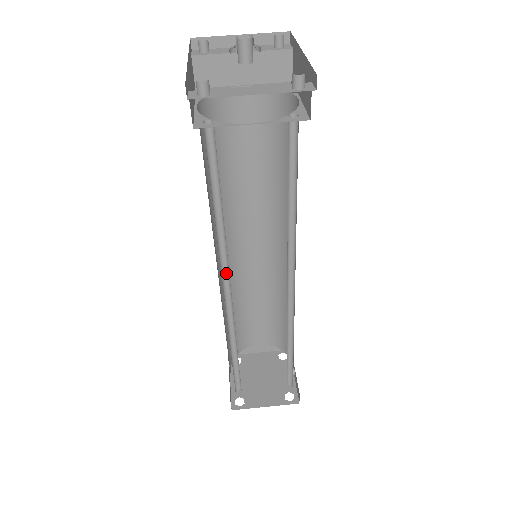
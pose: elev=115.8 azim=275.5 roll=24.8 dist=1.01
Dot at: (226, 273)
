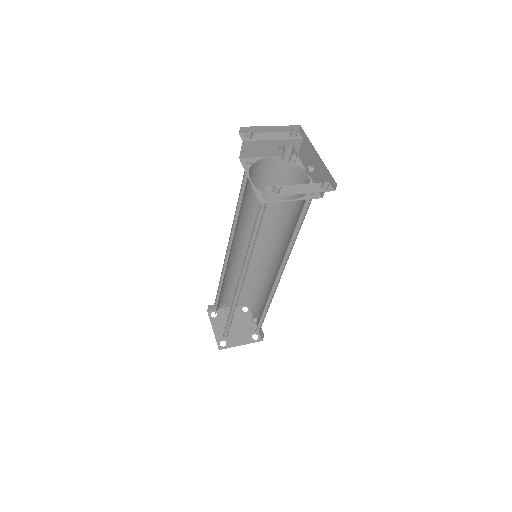
Dot at: (243, 271)
